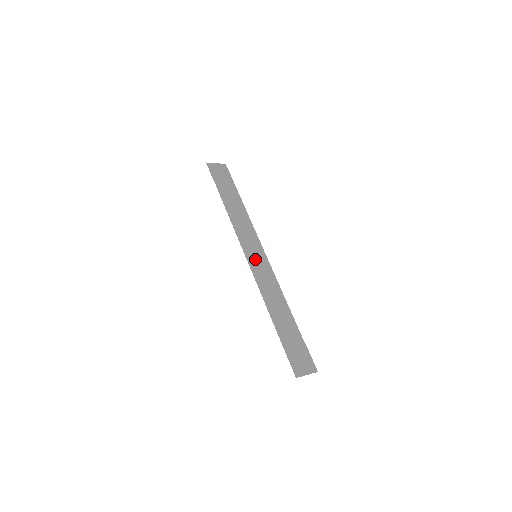
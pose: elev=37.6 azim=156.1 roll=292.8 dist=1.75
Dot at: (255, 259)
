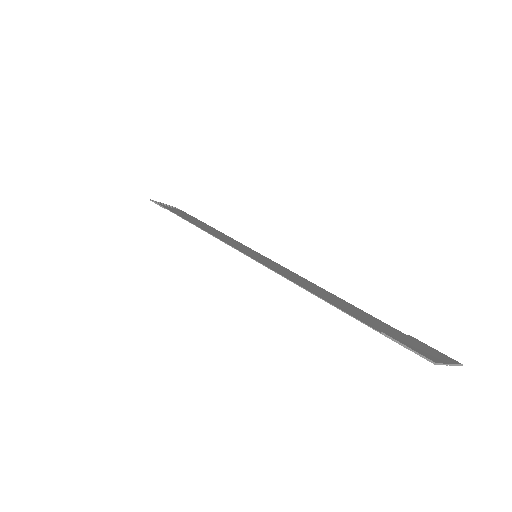
Dot at: (256, 257)
